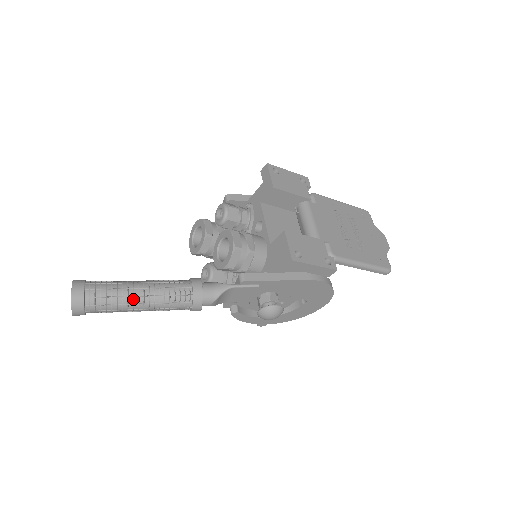
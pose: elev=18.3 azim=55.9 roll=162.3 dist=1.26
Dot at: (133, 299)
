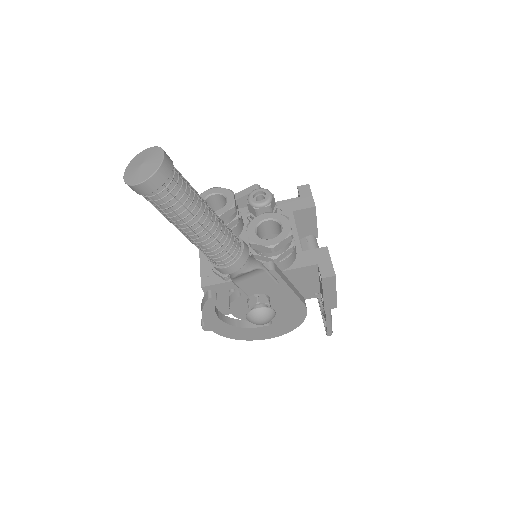
Dot at: (202, 215)
